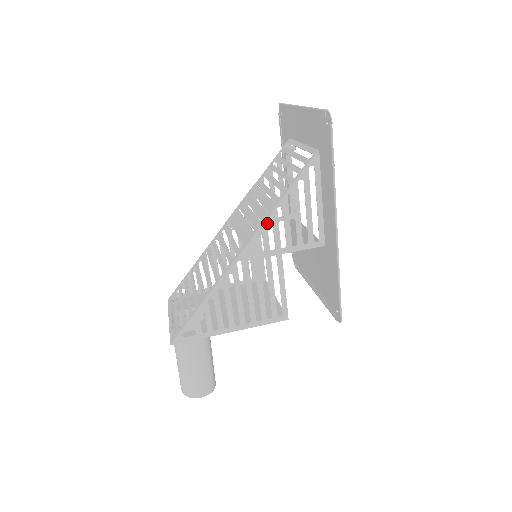
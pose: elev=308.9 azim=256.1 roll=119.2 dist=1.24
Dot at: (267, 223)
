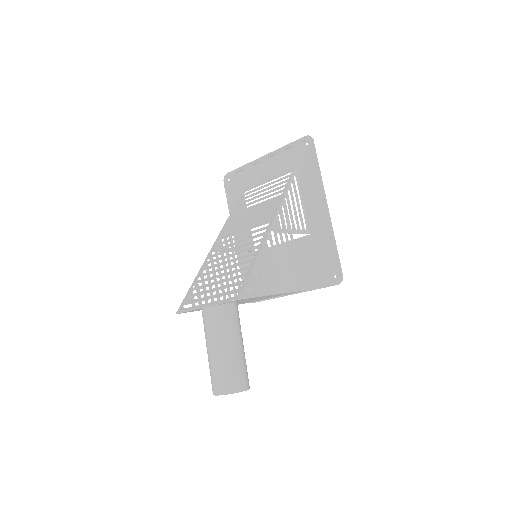
Dot at: occluded
